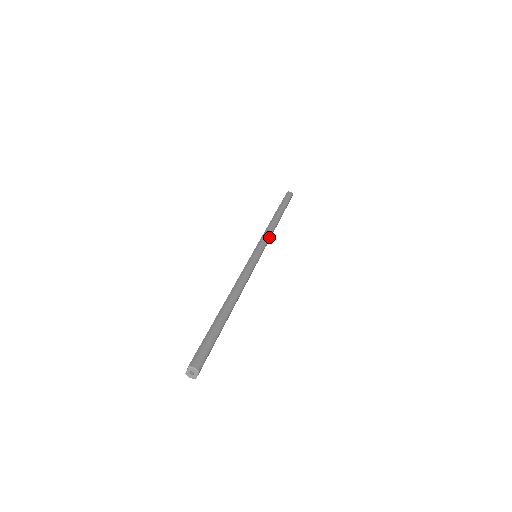
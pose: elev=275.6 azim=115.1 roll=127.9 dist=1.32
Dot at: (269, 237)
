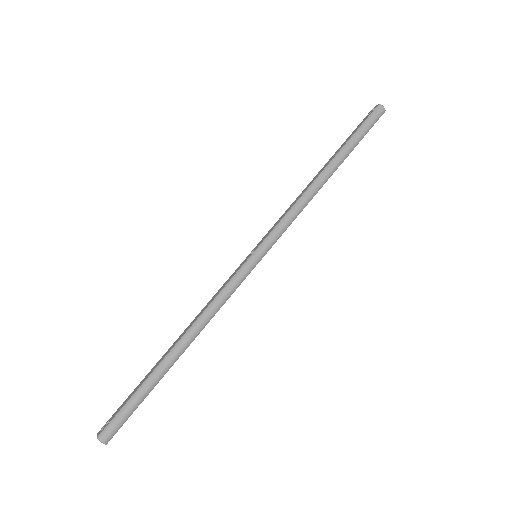
Dot at: (291, 222)
